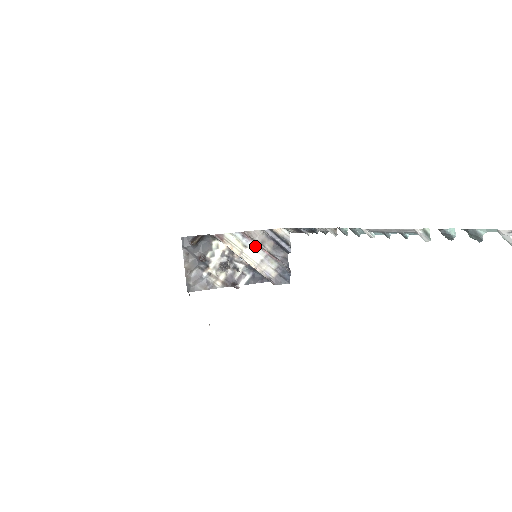
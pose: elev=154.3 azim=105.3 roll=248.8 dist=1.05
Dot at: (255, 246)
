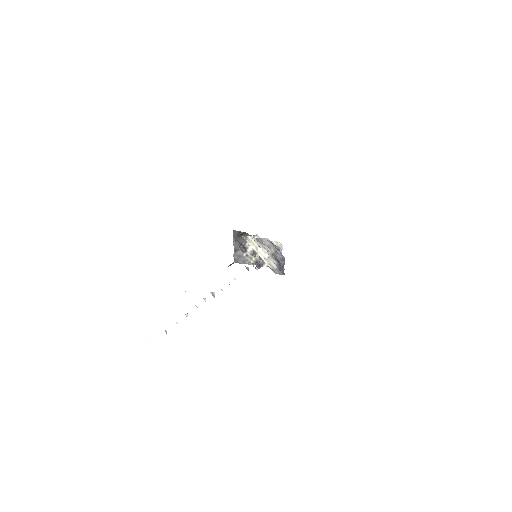
Dot at: (264, 248)
